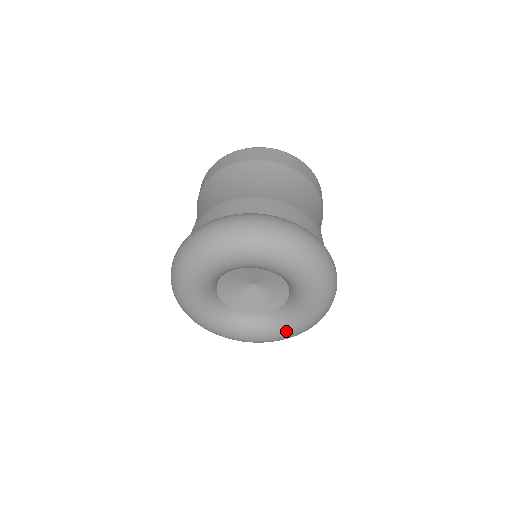
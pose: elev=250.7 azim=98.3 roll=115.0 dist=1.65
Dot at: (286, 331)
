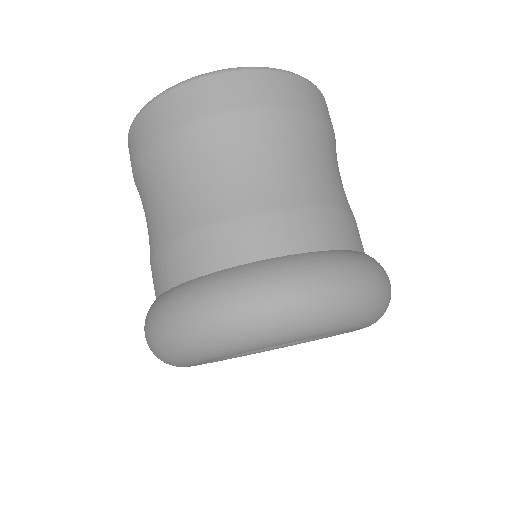
Dot at: (334, 335)
